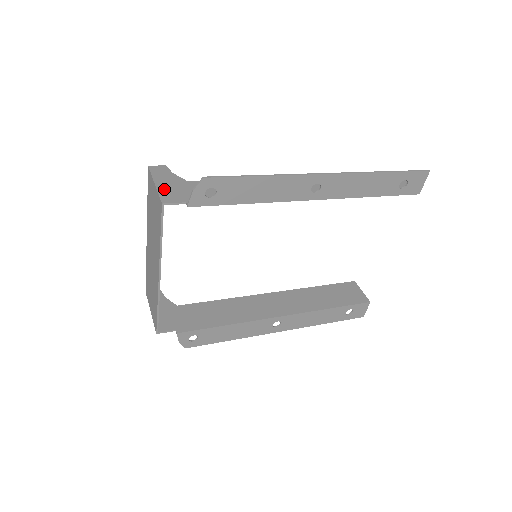
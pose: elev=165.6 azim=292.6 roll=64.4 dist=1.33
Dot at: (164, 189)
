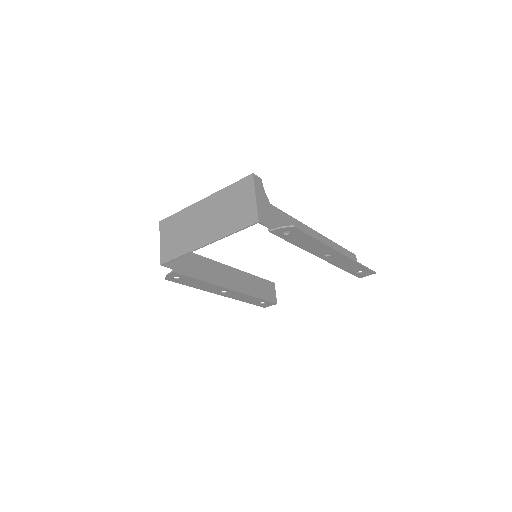
Dot at: (260, 206)
